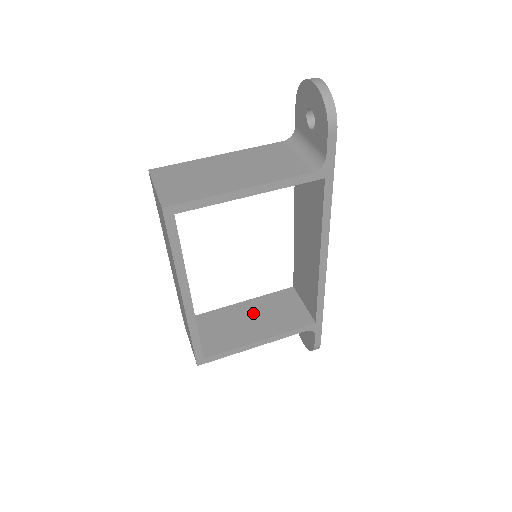
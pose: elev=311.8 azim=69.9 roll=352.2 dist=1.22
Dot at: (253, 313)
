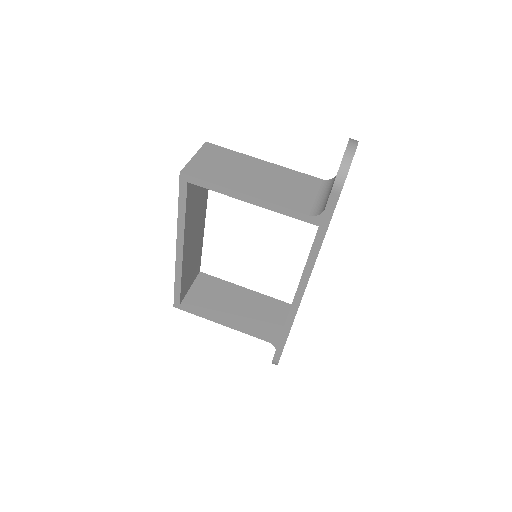
Dot at: (243, 301)
